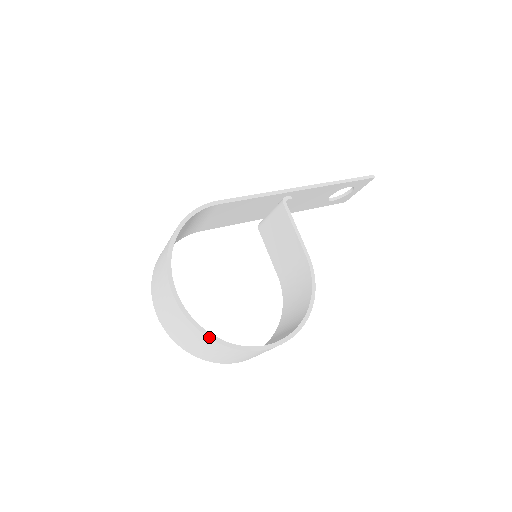
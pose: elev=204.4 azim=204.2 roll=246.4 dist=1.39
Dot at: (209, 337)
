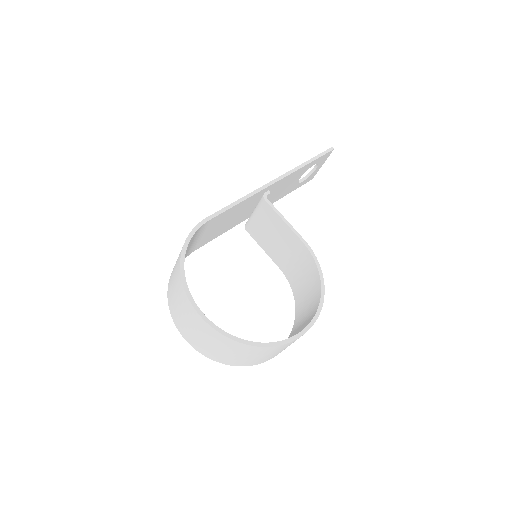
Dot at: (247, 344)
